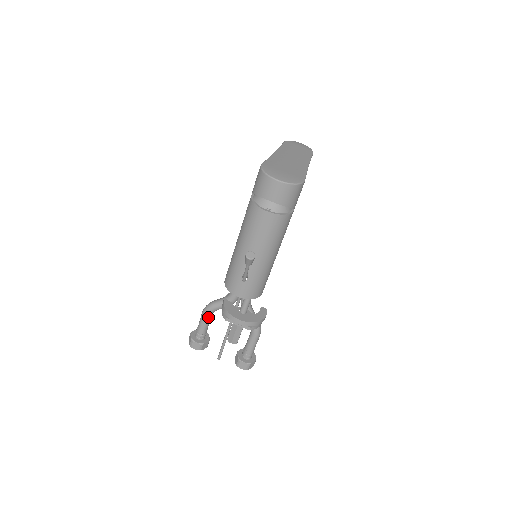
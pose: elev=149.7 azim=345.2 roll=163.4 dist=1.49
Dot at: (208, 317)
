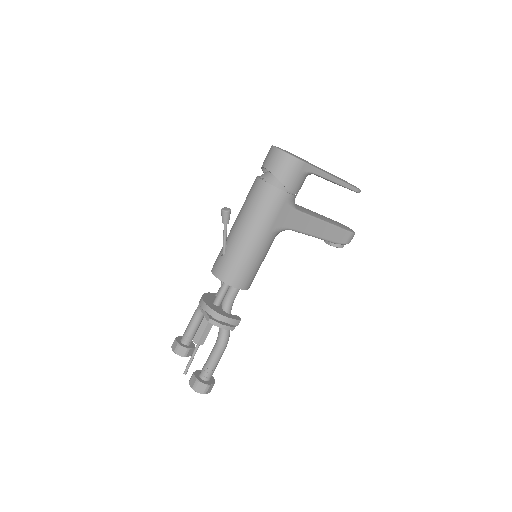
Dot at: (197, 315)
